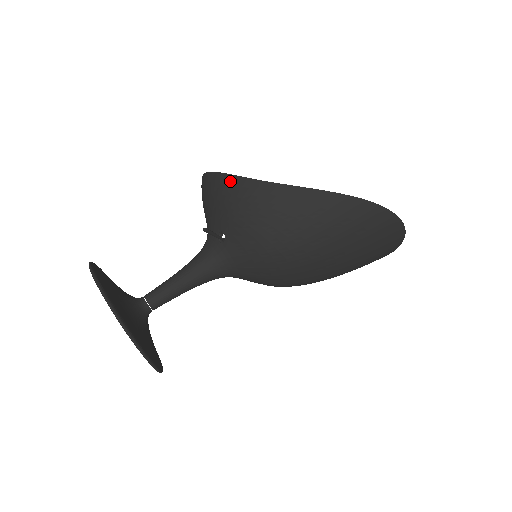
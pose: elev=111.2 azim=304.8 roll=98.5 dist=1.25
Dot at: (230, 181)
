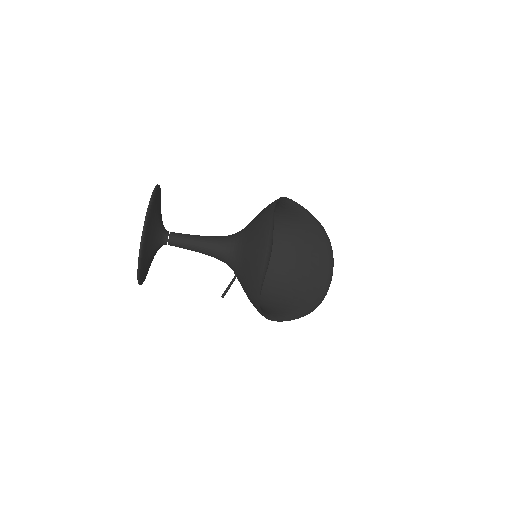
Dot at: (258, 311)
